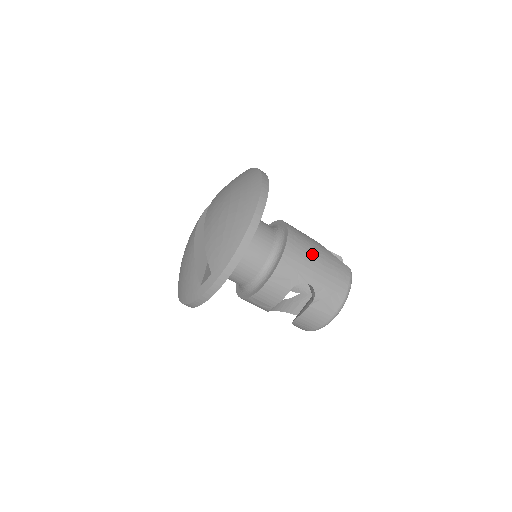
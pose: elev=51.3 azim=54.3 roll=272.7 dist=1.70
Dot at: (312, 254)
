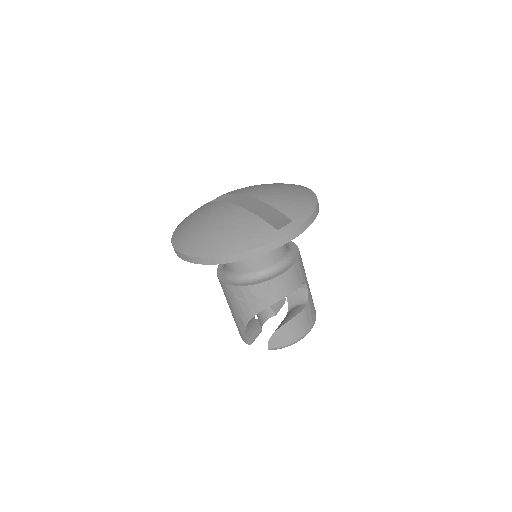
Dot at: occluded
